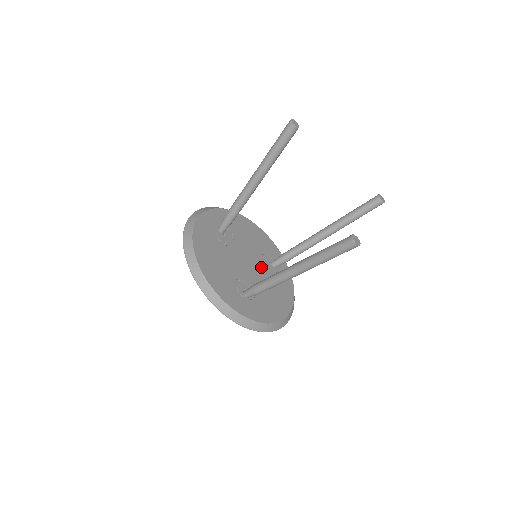
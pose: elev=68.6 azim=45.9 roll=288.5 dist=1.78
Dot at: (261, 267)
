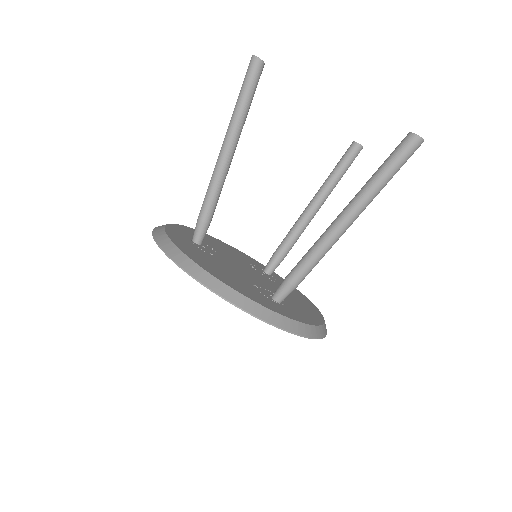
Dot at: (260, 275)
